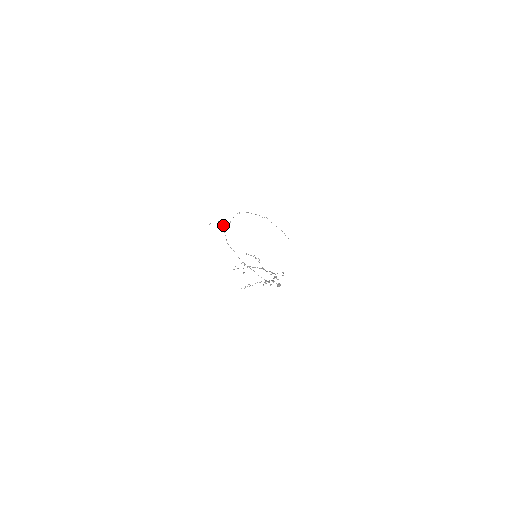
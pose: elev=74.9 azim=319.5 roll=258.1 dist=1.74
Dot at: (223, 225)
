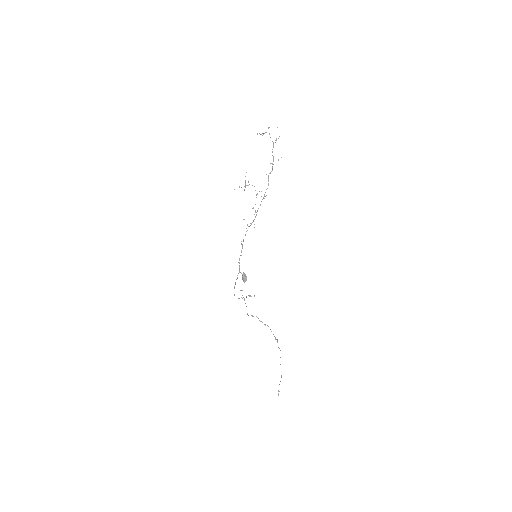
Dot at: occluded
